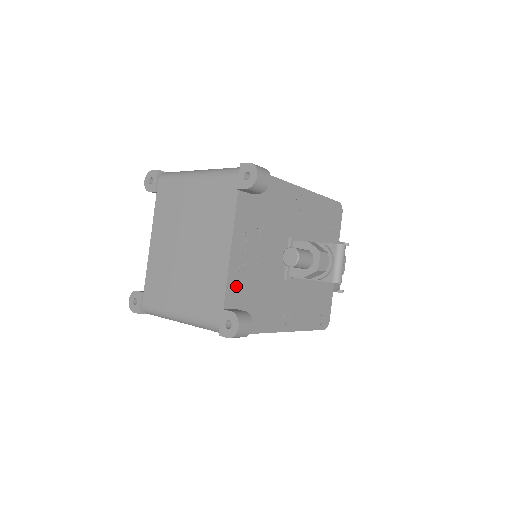
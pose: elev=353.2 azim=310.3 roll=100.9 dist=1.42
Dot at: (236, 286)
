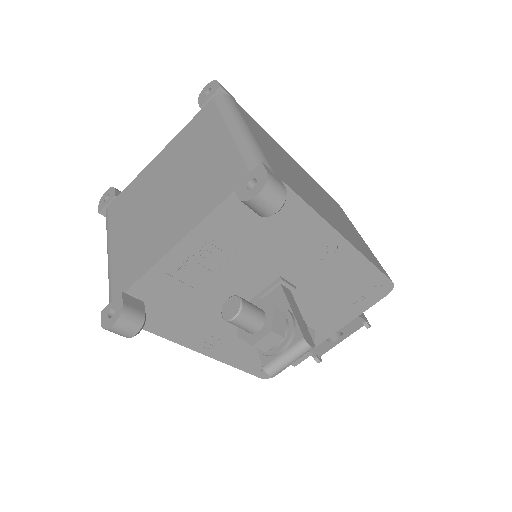
Dot at: (159, 282)
